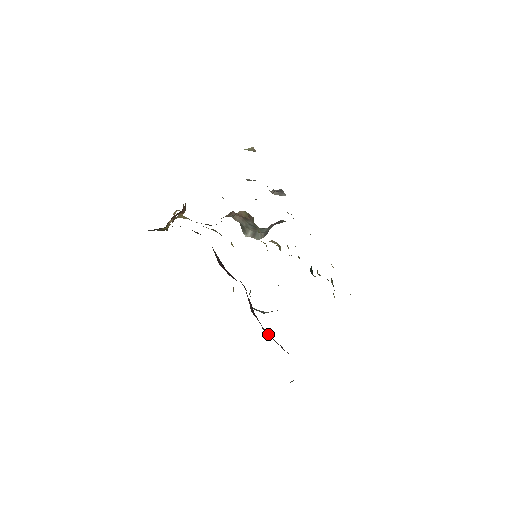
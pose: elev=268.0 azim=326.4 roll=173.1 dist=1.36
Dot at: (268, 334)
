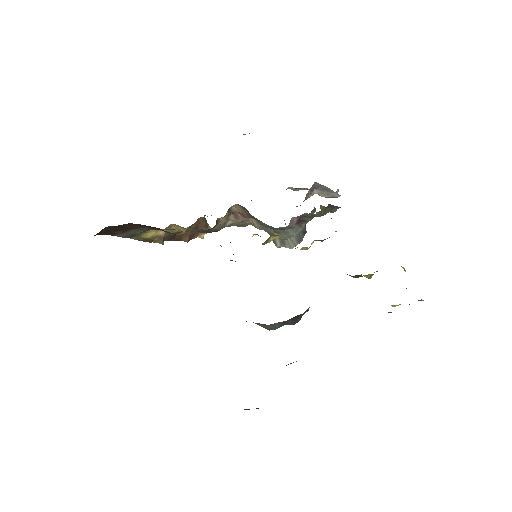
Dot at: occluded
